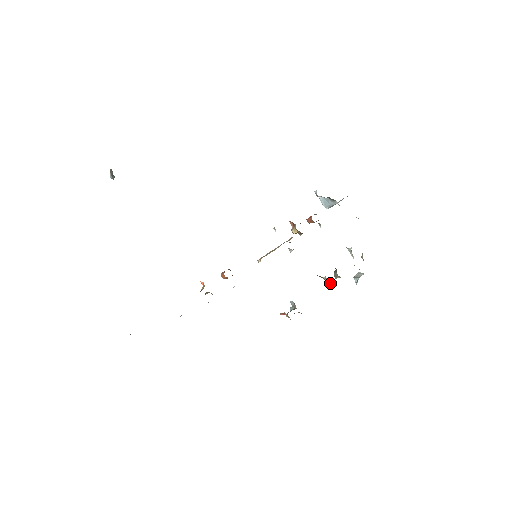
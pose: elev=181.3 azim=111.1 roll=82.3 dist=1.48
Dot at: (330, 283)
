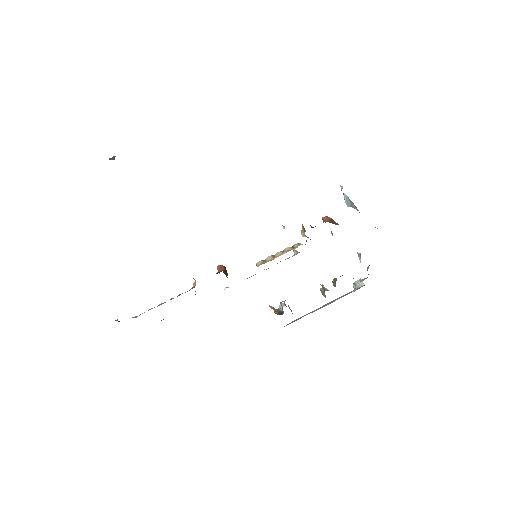
Dot at: occluded
